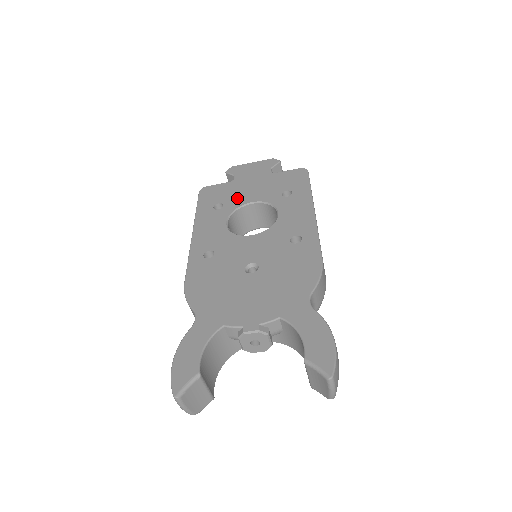
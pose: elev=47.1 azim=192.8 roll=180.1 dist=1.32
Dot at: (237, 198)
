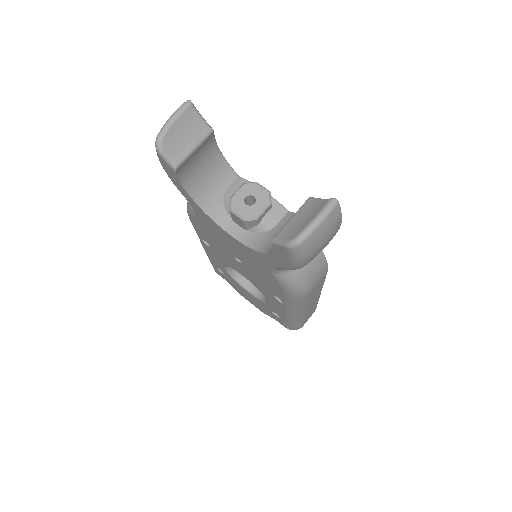
Dot at: occluded
